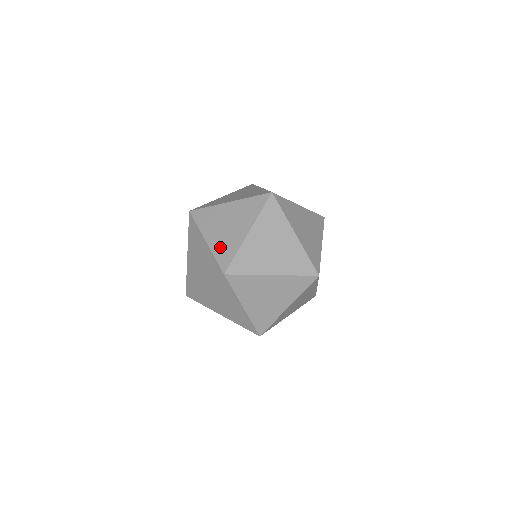
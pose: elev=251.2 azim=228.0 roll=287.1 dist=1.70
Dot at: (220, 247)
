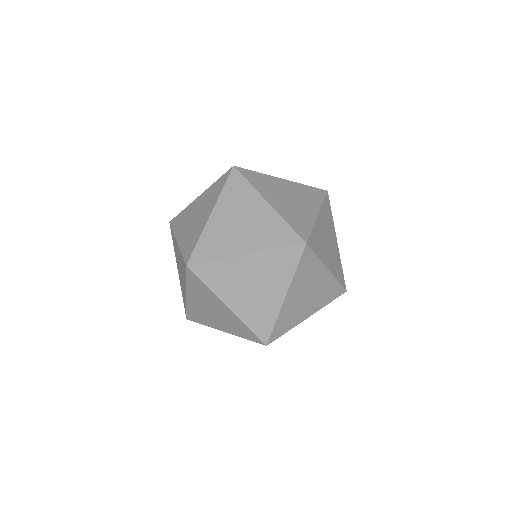
Dot at: (266, 239)
